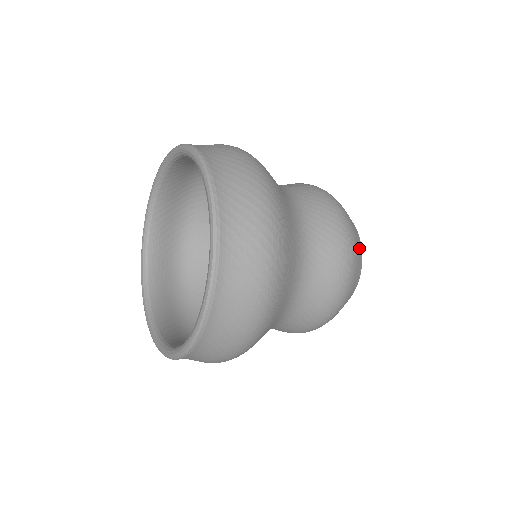
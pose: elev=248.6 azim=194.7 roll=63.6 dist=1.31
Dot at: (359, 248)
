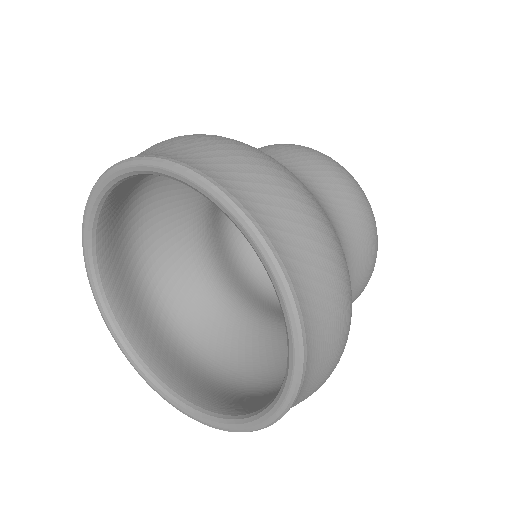
Dot at: occluded
